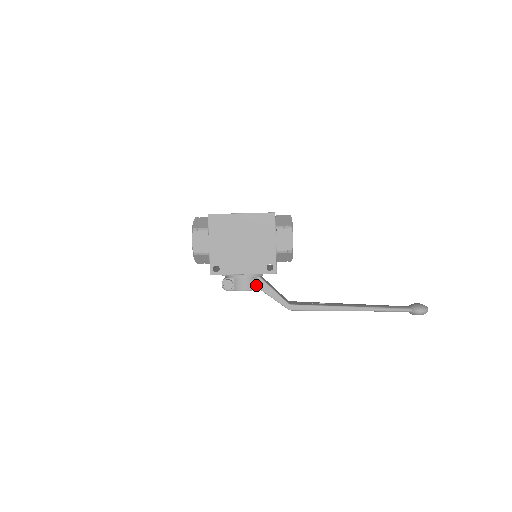
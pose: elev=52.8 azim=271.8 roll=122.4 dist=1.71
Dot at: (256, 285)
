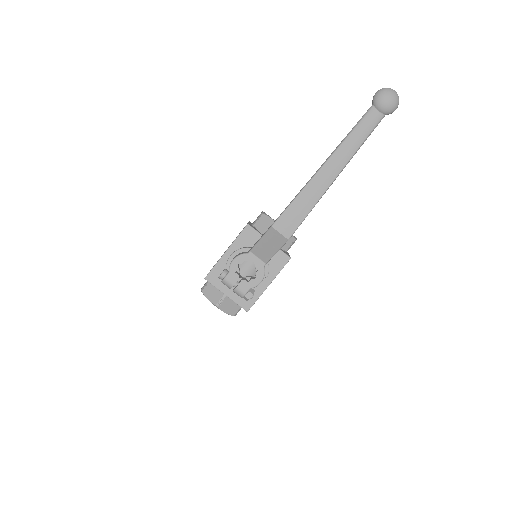
Dot at: (246, 253)
